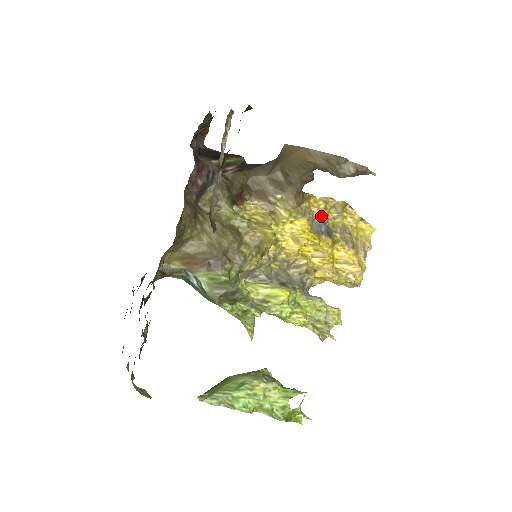
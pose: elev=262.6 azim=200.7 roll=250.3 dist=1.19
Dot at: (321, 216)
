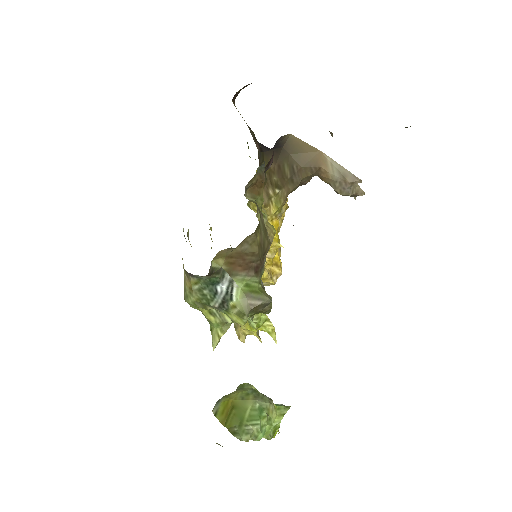
Dot at: occluded
